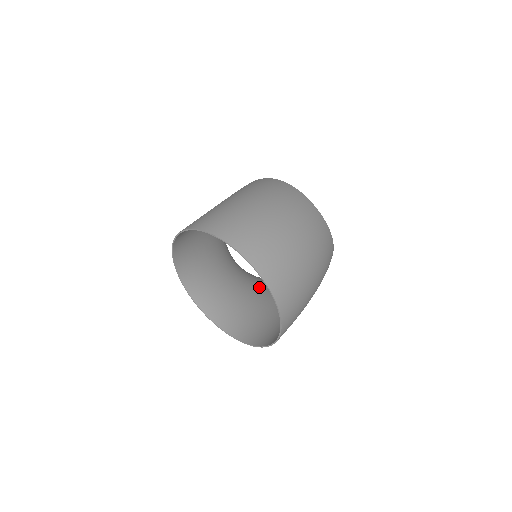
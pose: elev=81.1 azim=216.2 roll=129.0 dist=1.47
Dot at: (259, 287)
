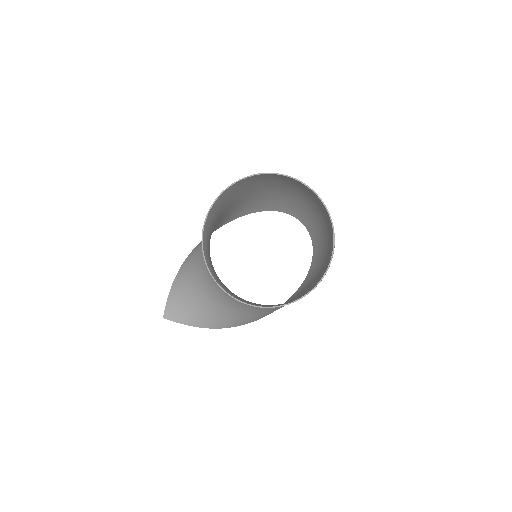
Dot at: (237, 306)
